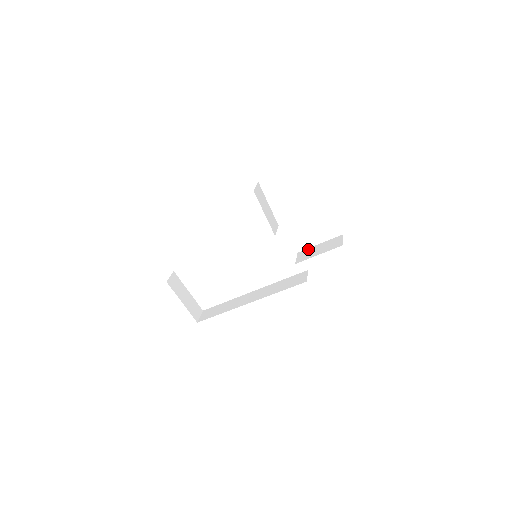
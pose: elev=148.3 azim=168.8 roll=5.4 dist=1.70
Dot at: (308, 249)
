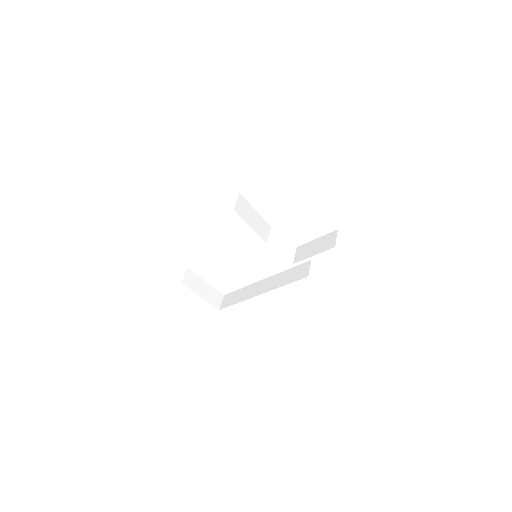
Dot at: (305, 245)
